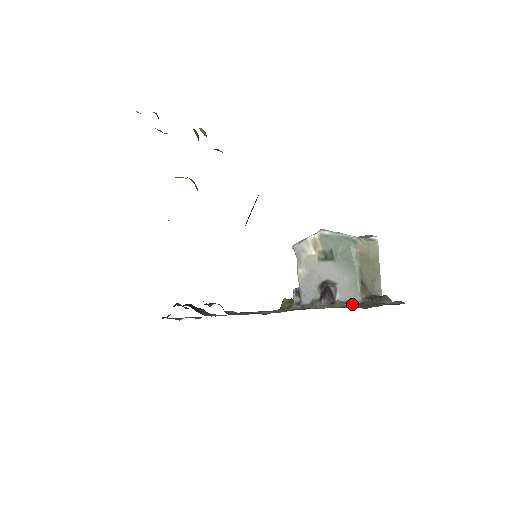
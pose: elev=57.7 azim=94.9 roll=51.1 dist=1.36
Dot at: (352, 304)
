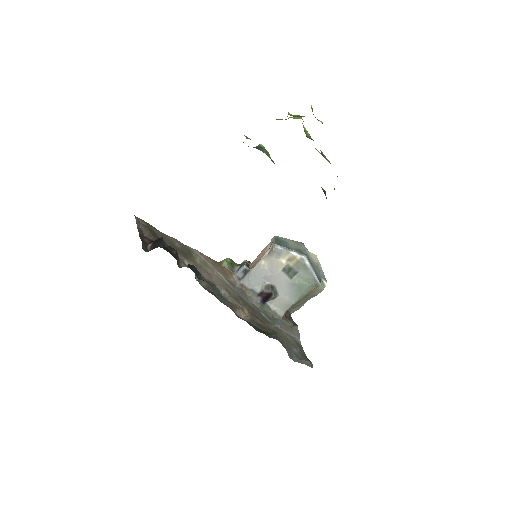
Dot at: (275, 315)
